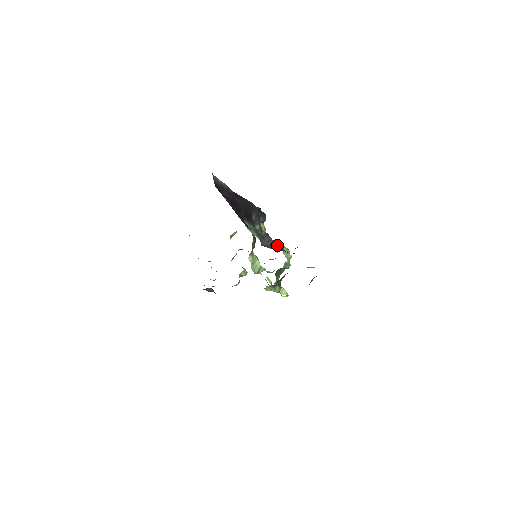
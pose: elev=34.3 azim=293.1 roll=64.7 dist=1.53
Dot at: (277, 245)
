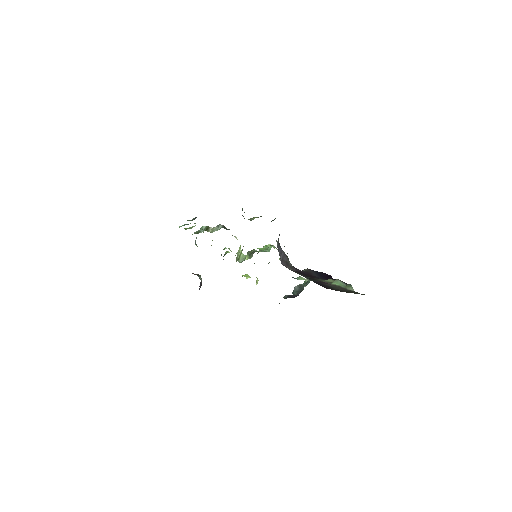
Dot at: (288, 260)
